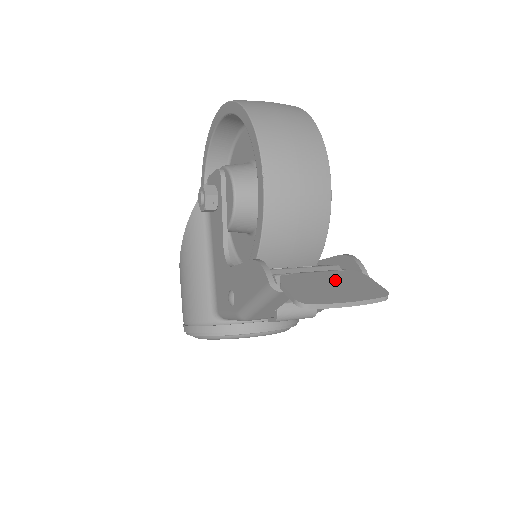
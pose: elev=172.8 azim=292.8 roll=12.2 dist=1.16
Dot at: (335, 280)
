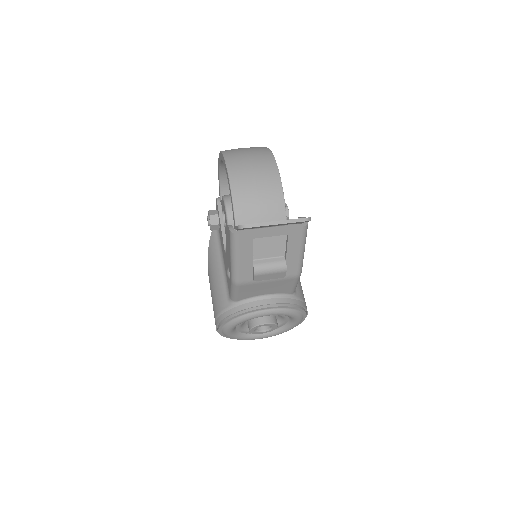
Dot at: occluded
